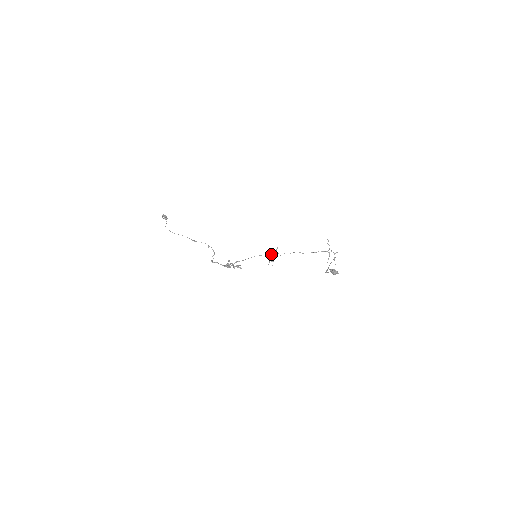
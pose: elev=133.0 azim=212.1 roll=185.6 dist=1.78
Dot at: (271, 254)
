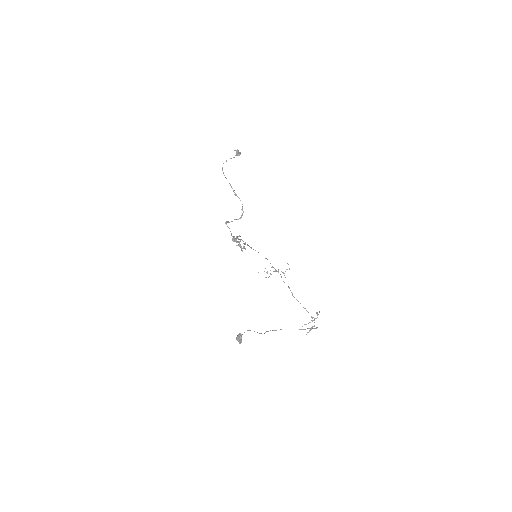
Dot at: occluded
